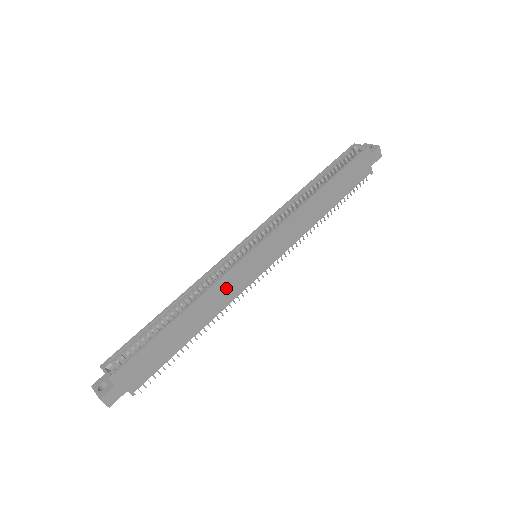
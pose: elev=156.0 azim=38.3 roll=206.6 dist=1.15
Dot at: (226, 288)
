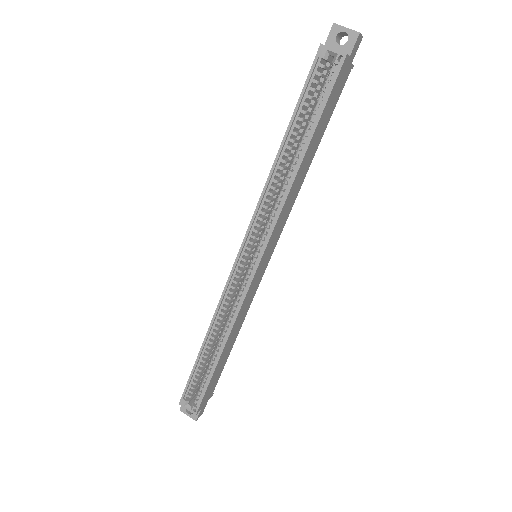
Dot at: (245, 306)
